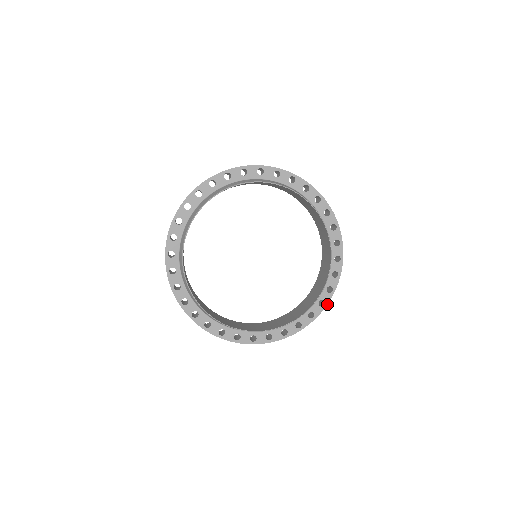
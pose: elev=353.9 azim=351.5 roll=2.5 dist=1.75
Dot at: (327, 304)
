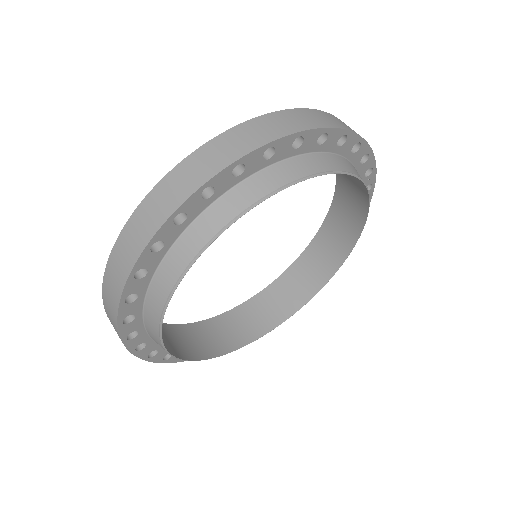
Dot at: occluded
